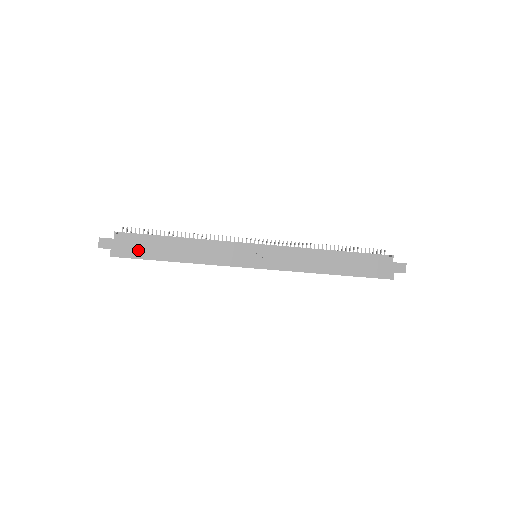
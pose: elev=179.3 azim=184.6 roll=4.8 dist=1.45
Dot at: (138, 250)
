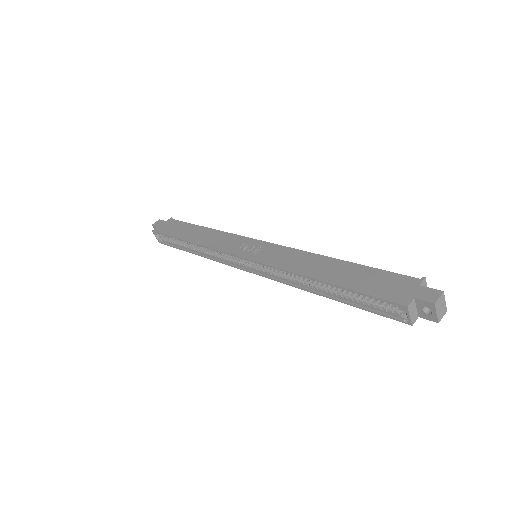
Dot at: (172, 230)
